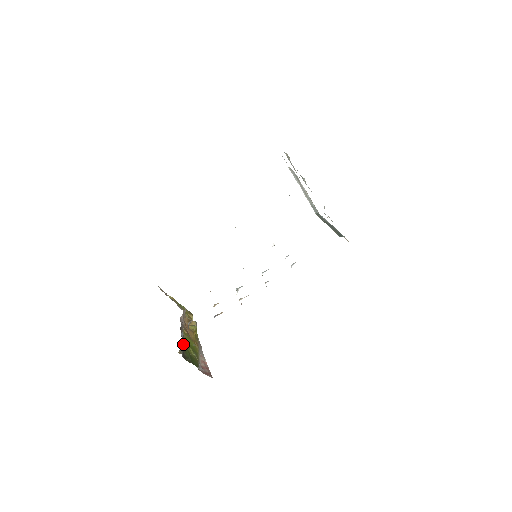
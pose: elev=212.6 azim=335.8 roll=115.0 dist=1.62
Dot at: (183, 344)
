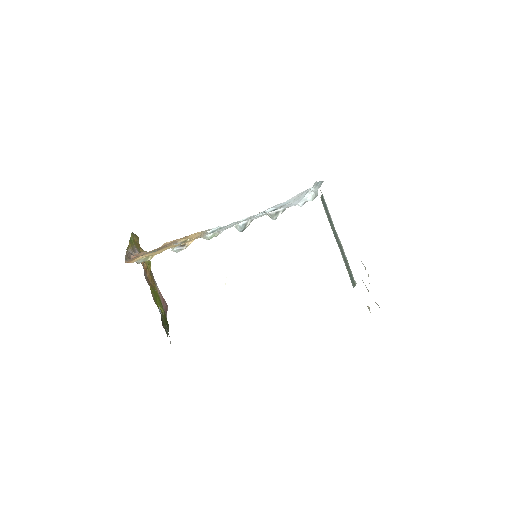
Dot at: (161, 318)
